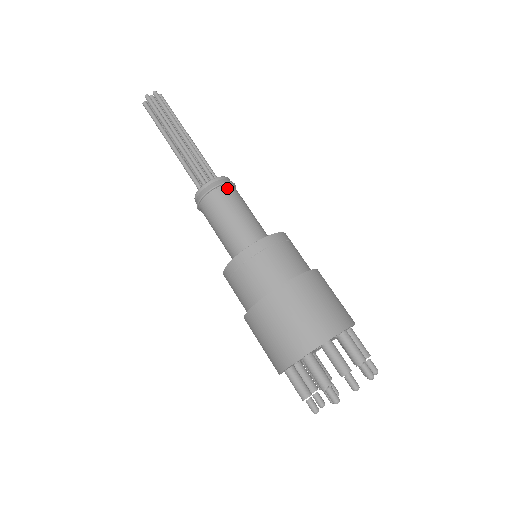
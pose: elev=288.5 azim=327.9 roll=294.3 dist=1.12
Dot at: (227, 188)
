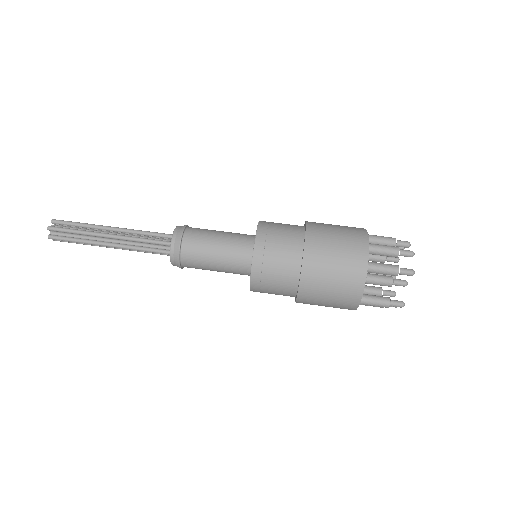
Dot at: (190, 229)
